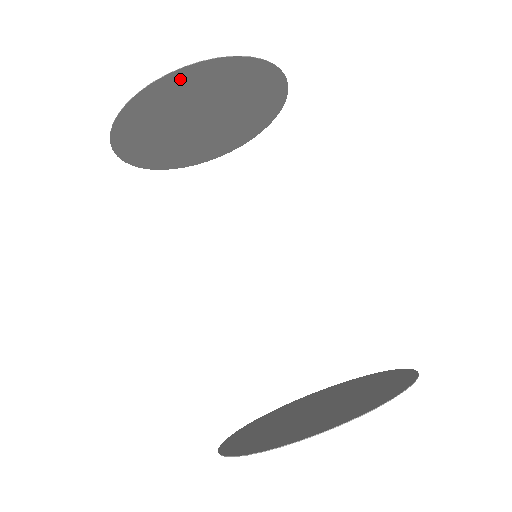
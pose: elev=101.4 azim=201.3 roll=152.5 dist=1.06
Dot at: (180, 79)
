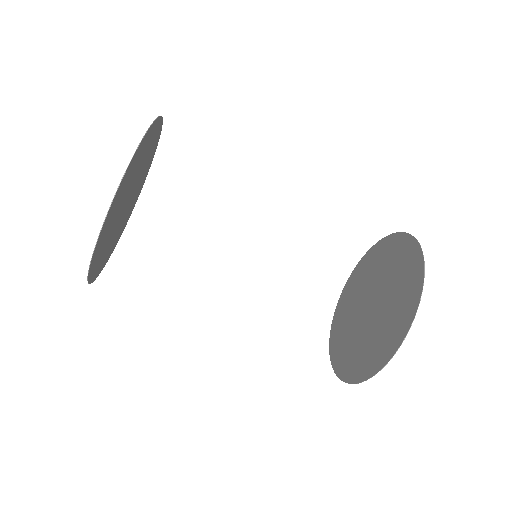
Dot at: (113, 206)
